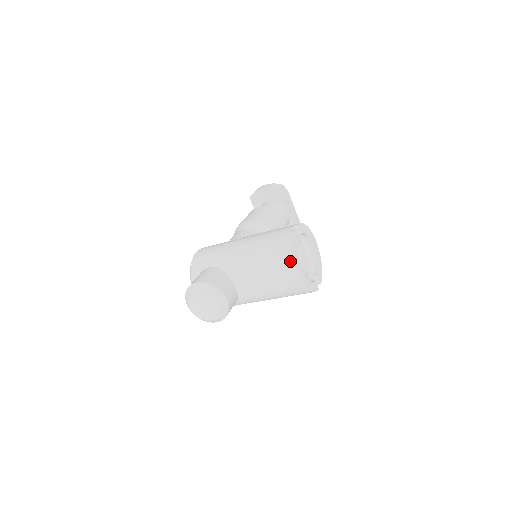
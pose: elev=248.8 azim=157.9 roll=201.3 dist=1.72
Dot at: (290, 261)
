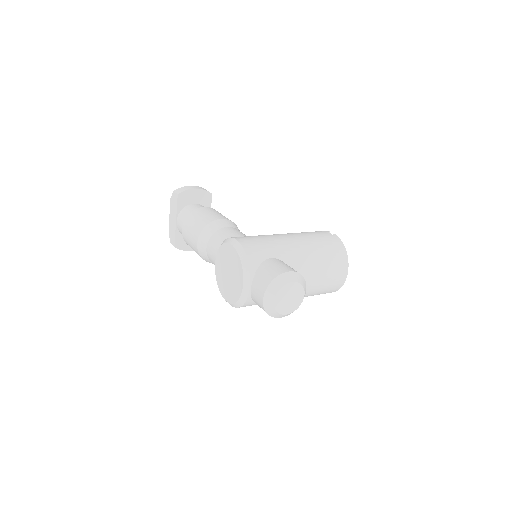
Dot at: (345, 261)
